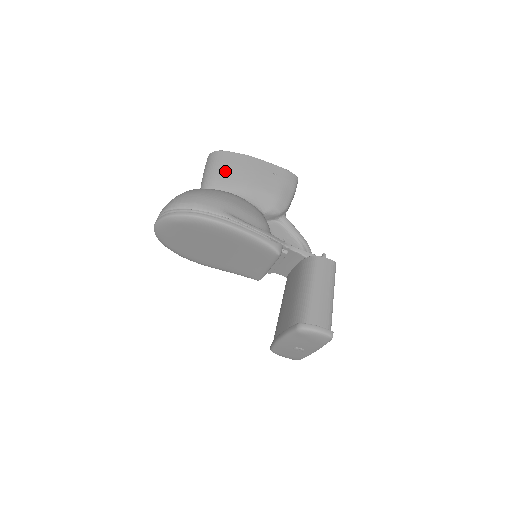
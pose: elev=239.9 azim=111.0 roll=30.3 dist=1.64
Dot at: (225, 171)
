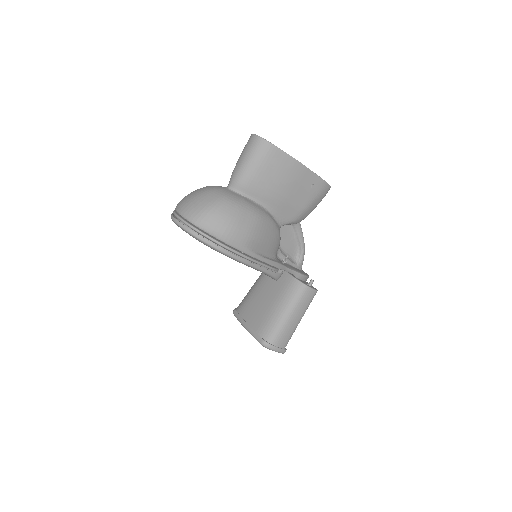
Dot at: (266, 175)
